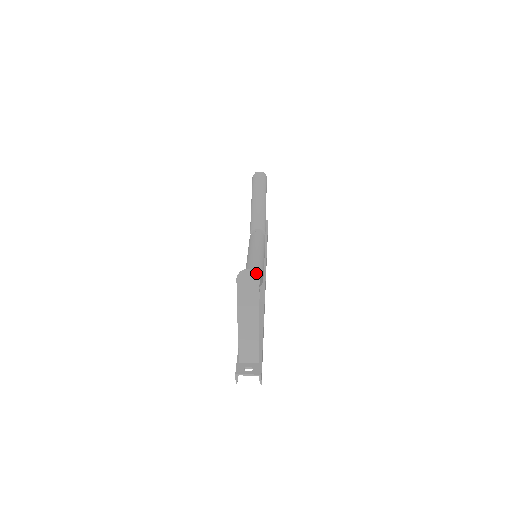
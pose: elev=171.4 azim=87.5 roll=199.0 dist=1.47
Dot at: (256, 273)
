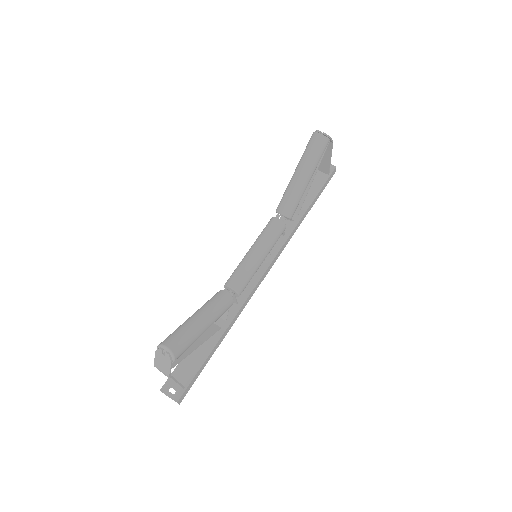
Dot at: (172, 354)
